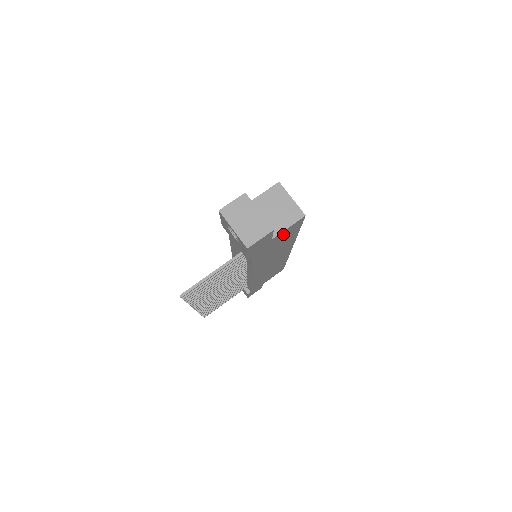
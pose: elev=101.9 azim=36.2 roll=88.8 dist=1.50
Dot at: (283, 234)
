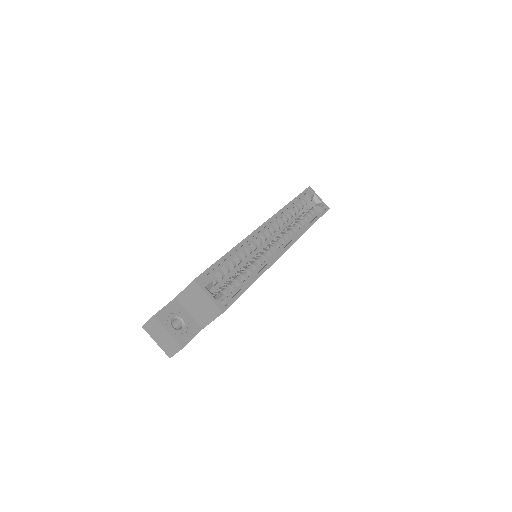
Dot at: occluded
